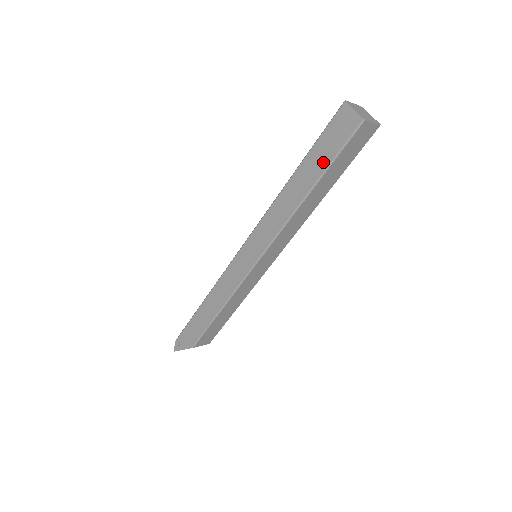
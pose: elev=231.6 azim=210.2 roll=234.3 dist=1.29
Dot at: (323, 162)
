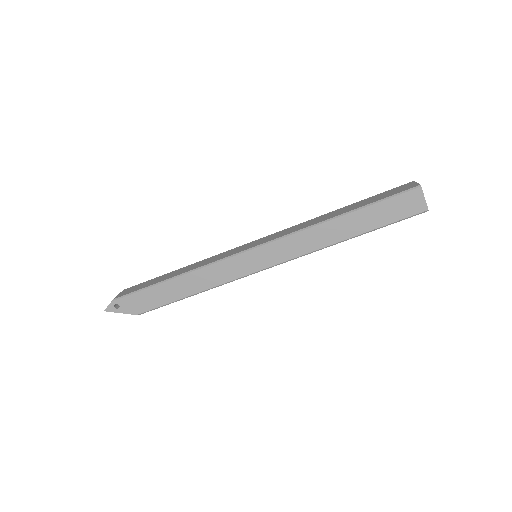
Dot at: (377, 222)
